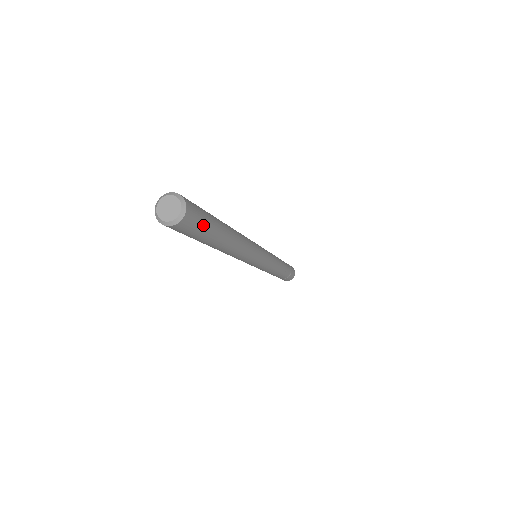
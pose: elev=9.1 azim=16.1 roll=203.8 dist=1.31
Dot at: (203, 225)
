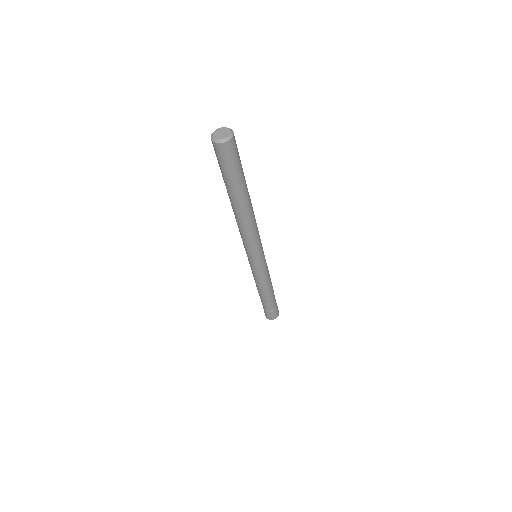
Dot at: (239, 160)
